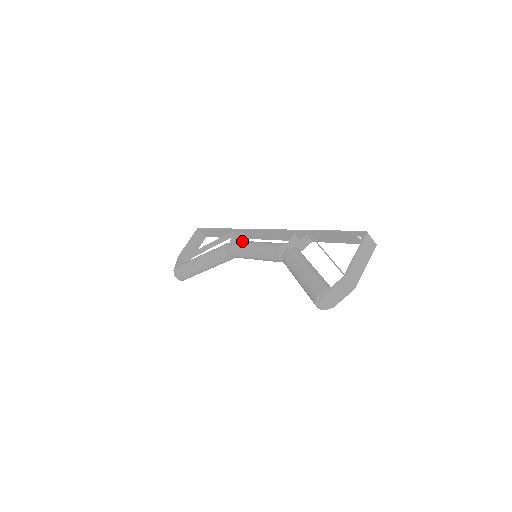
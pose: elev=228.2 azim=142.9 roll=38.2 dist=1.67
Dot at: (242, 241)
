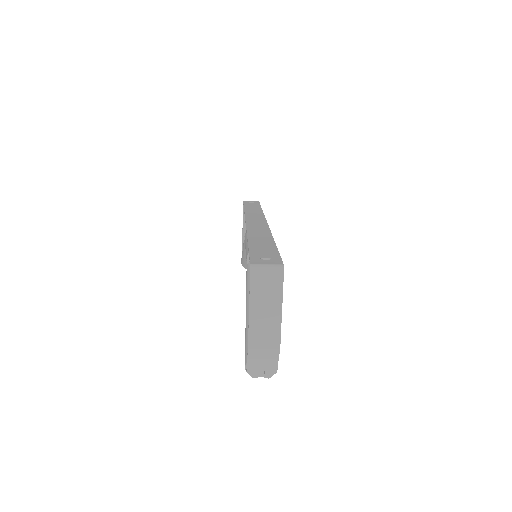
Dot at: (246, 234)
